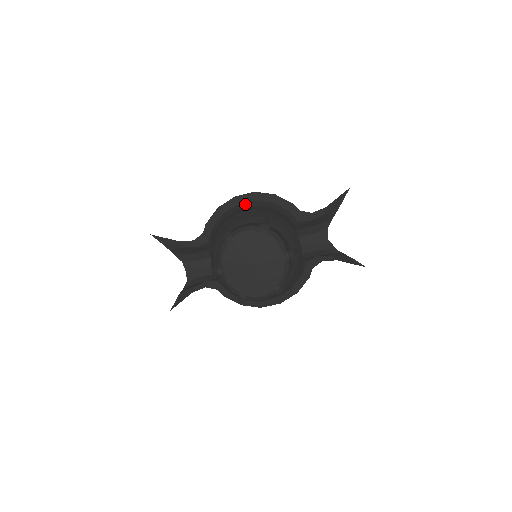
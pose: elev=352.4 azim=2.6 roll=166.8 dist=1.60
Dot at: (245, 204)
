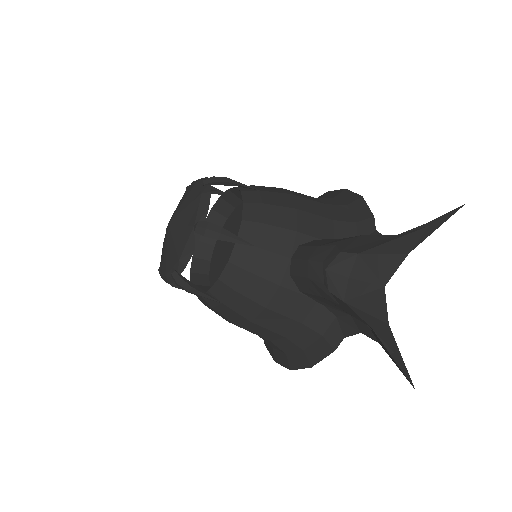
Dot at: occluded
